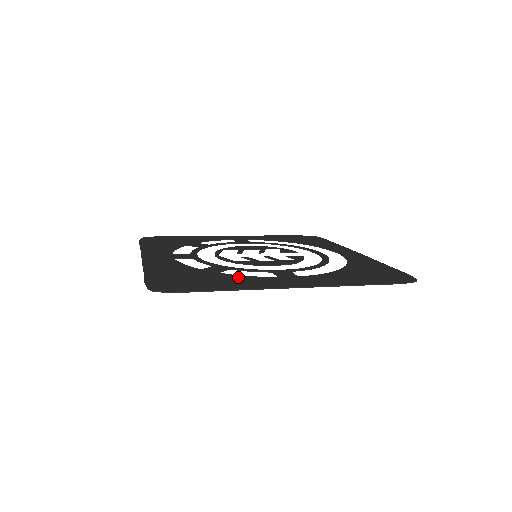
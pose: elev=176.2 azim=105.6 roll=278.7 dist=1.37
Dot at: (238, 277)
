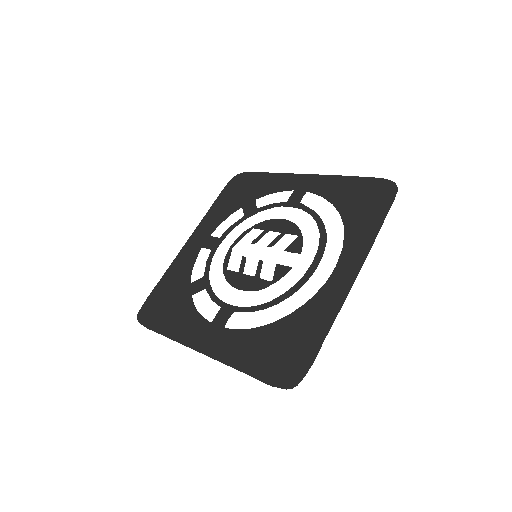
Dot at: (190, 312)
